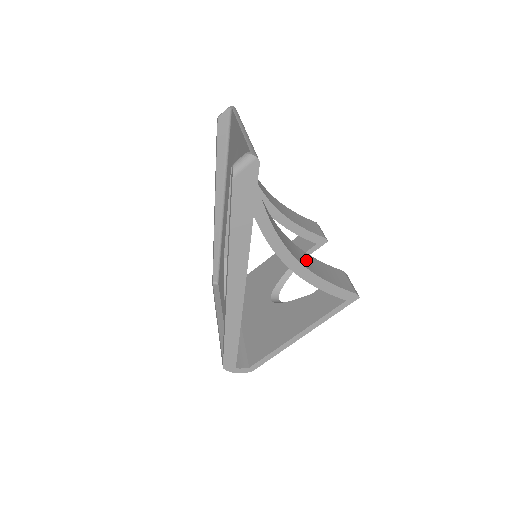
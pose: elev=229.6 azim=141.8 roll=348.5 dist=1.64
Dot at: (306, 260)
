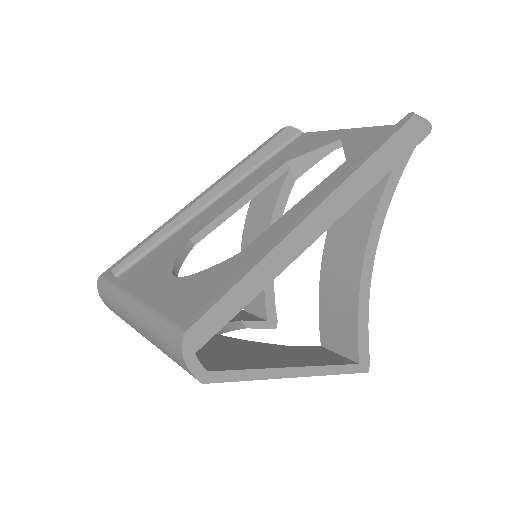
Dot at: occluded
